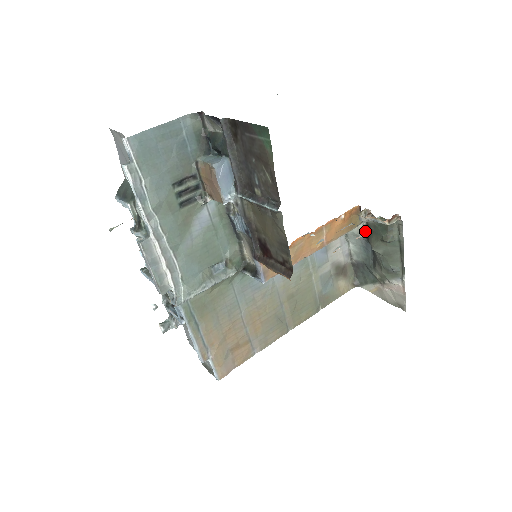
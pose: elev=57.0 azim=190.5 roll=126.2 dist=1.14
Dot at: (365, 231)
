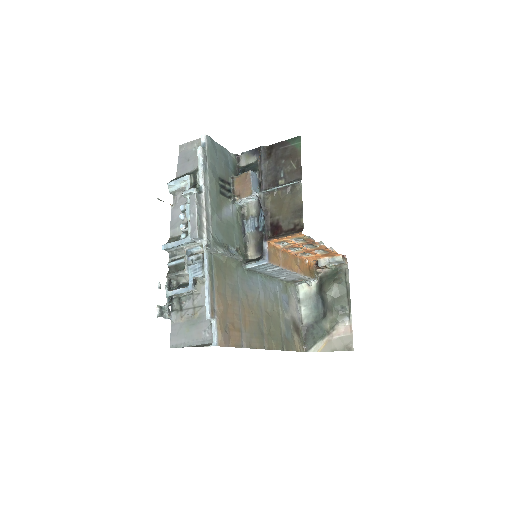
Dot at: (317, 287)
